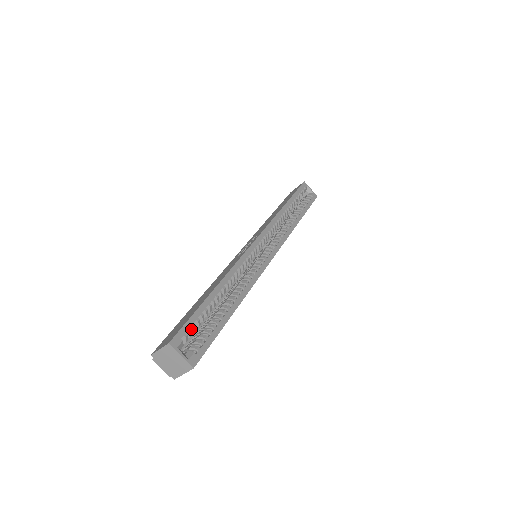
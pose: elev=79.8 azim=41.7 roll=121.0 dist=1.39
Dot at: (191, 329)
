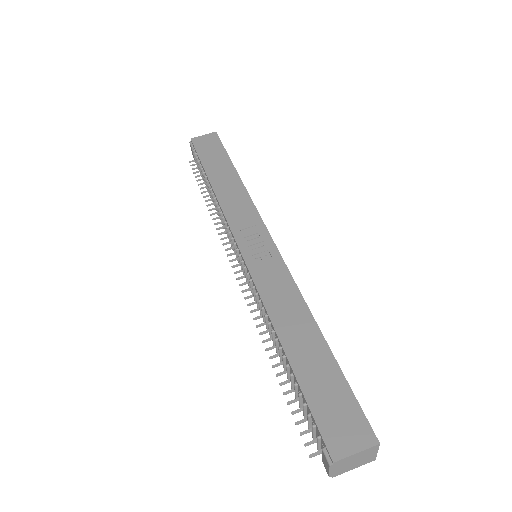
Dot at: occluded
